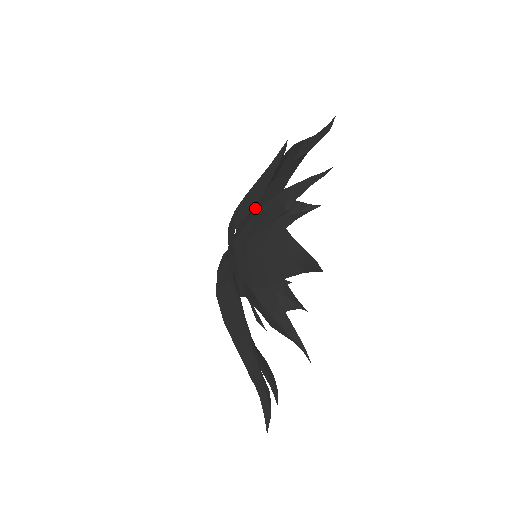
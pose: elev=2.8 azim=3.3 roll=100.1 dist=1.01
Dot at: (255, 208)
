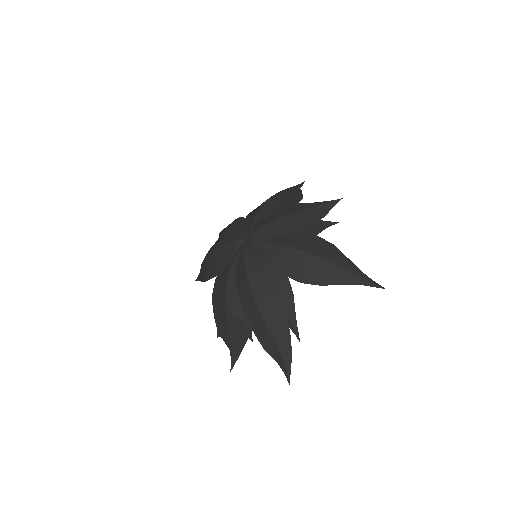
Dot at: occluded
